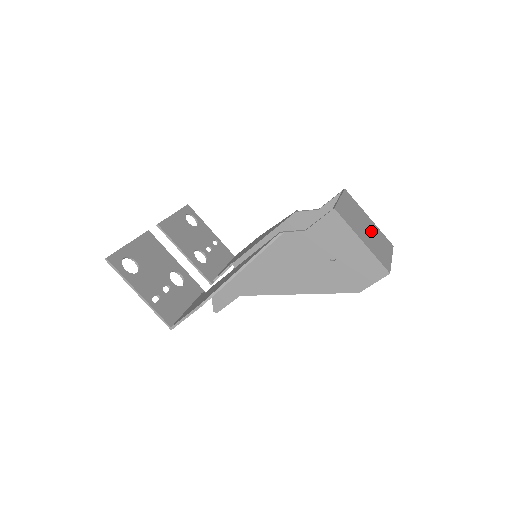
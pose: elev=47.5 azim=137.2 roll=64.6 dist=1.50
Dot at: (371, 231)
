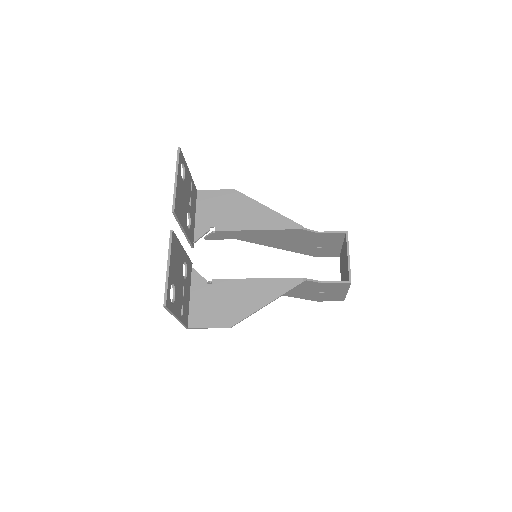
Dot at: occluded
